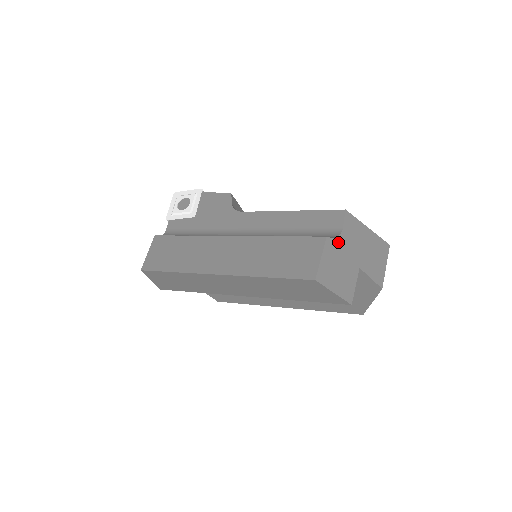
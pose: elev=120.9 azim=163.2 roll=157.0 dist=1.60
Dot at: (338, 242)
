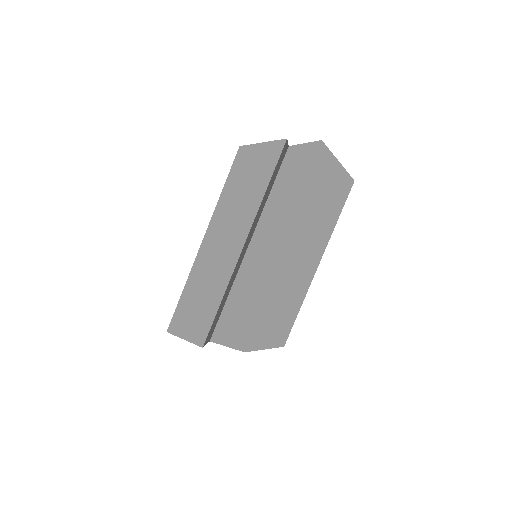
Dot at: occluded
